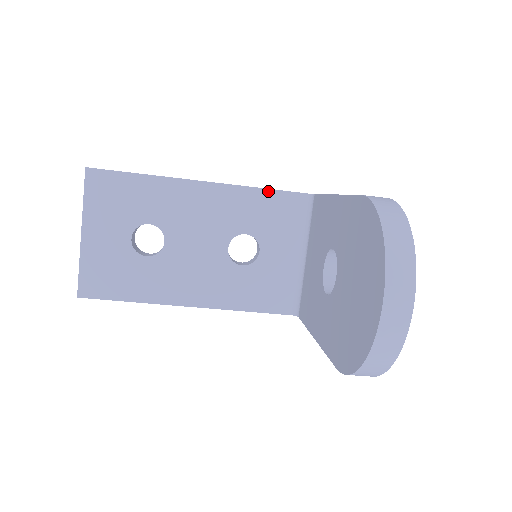
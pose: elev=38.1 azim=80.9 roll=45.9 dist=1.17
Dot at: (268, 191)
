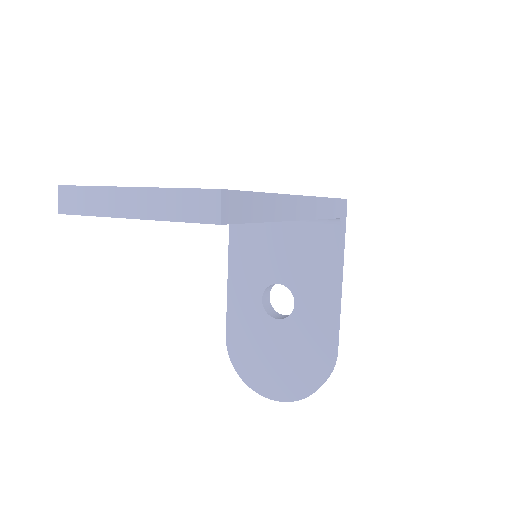
Dot at: occluded
